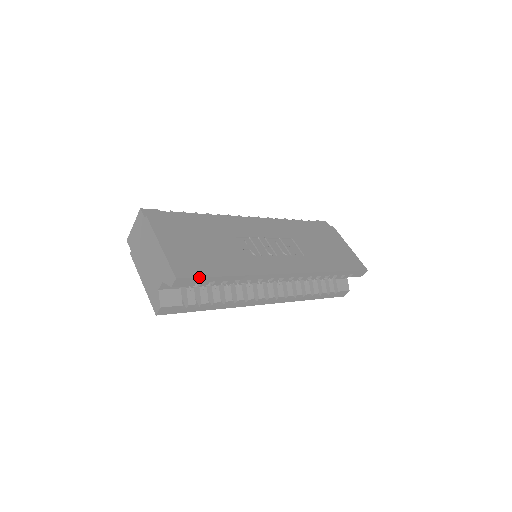
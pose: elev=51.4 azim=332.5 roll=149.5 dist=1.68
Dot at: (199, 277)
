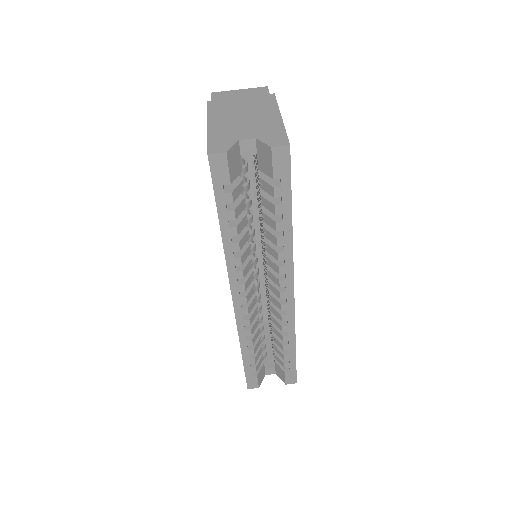
Dot at: occluded
